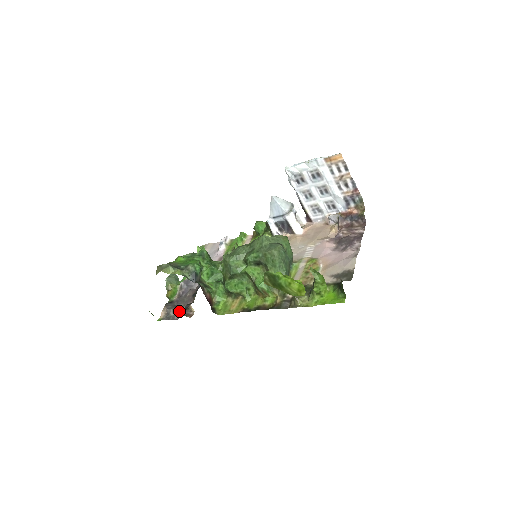
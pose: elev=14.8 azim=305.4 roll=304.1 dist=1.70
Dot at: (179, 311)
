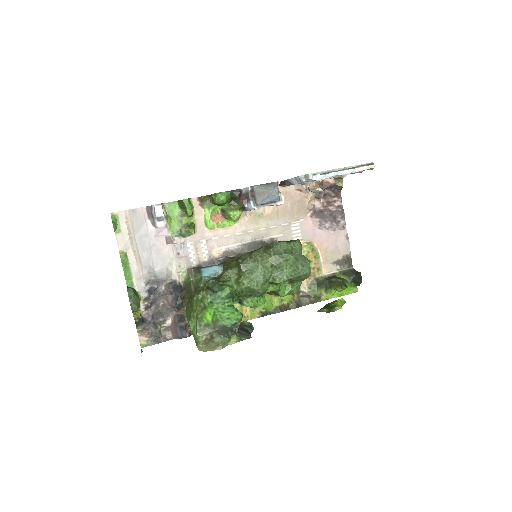
Dot at: (166, 328)
